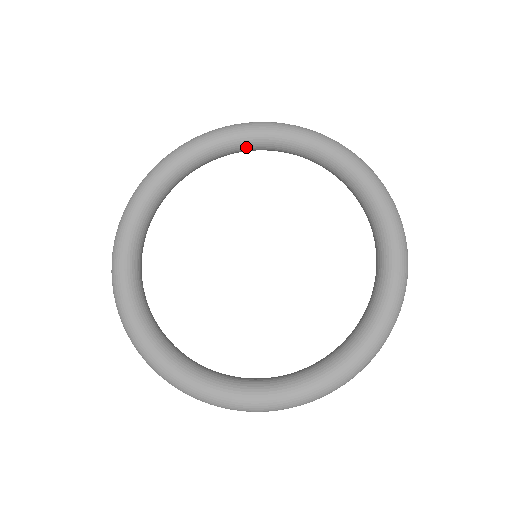
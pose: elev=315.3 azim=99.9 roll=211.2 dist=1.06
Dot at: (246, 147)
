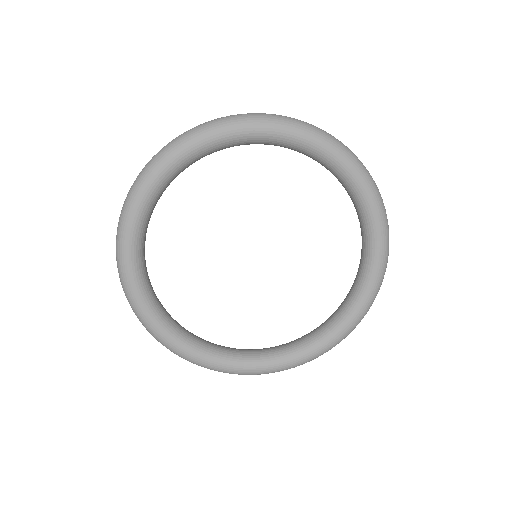
Dot at: (225, 148)
